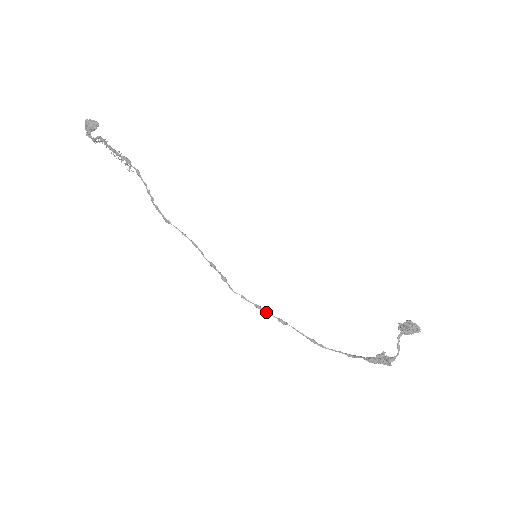
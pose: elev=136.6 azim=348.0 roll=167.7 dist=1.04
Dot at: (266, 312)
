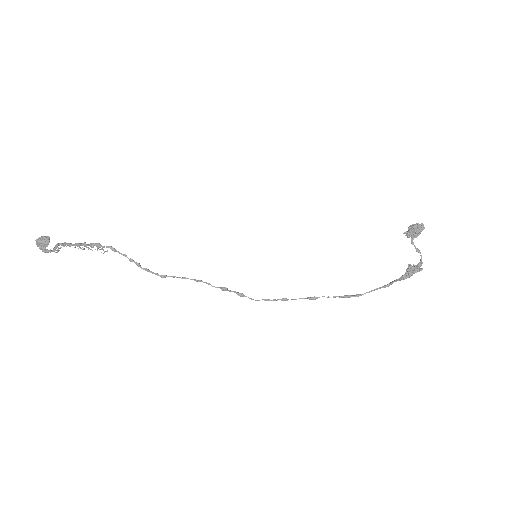
Dot at: (294, 299)
